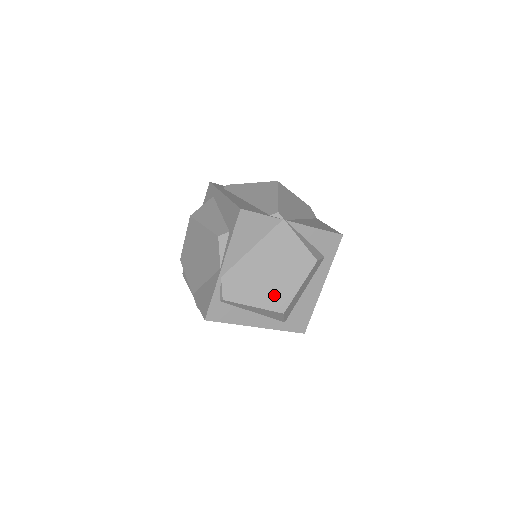
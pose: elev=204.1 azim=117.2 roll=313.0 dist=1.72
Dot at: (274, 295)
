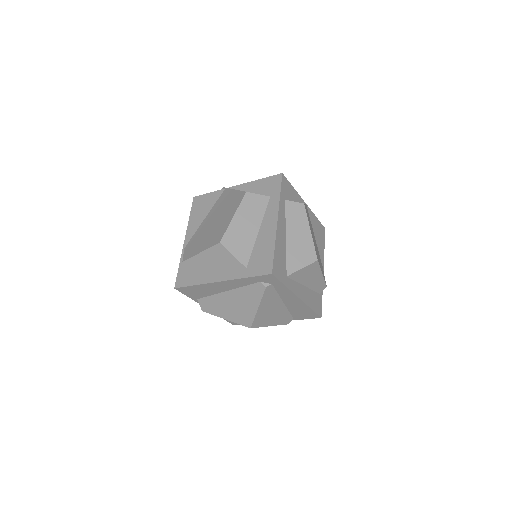
Dot at: (215, 235)
